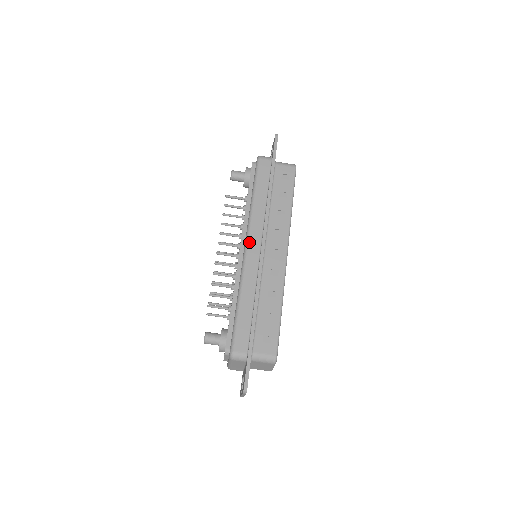
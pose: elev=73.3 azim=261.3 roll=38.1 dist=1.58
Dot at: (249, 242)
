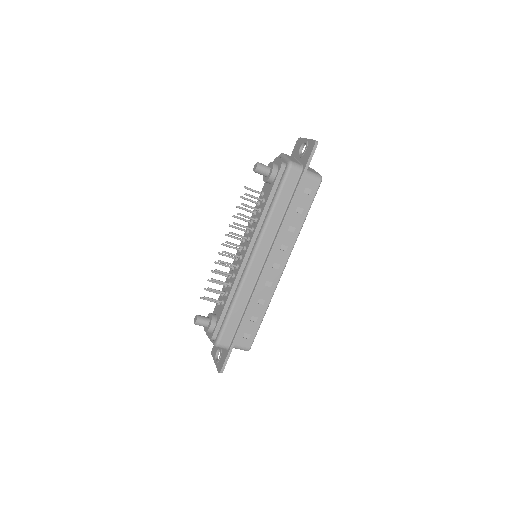
Dot at: (255, 255)
